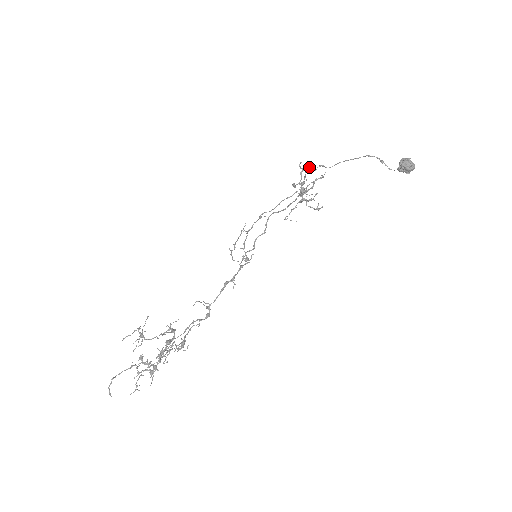
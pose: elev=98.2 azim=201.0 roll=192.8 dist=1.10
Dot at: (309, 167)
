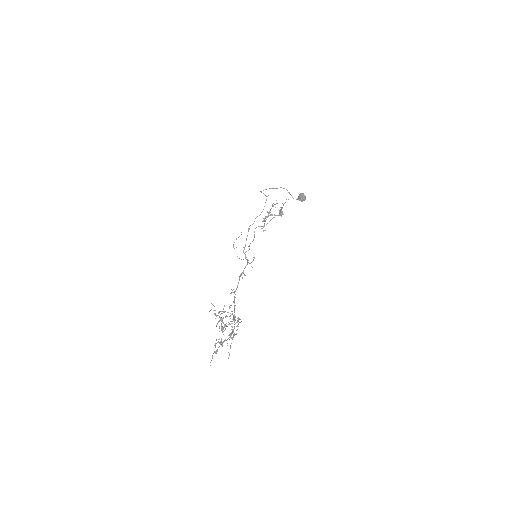
Dot at: occluded
